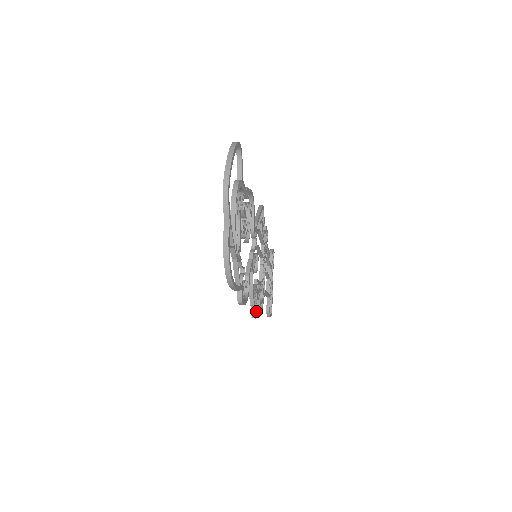
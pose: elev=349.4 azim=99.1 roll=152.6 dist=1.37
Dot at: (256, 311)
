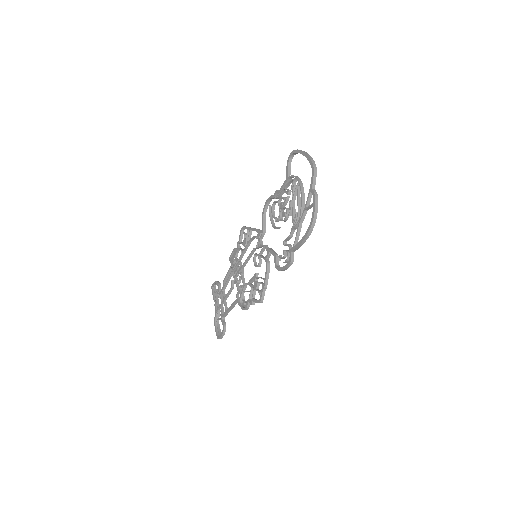
Dot at: occluded
